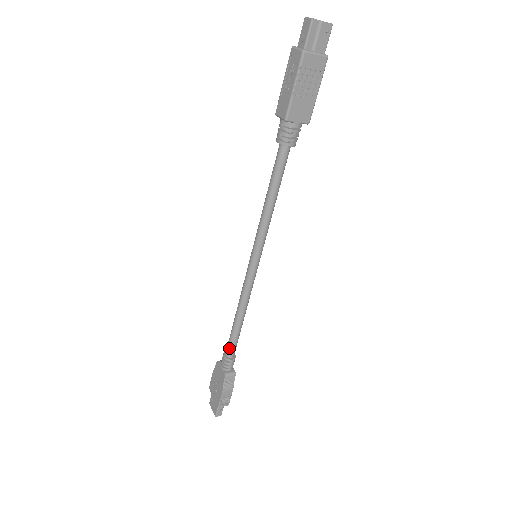
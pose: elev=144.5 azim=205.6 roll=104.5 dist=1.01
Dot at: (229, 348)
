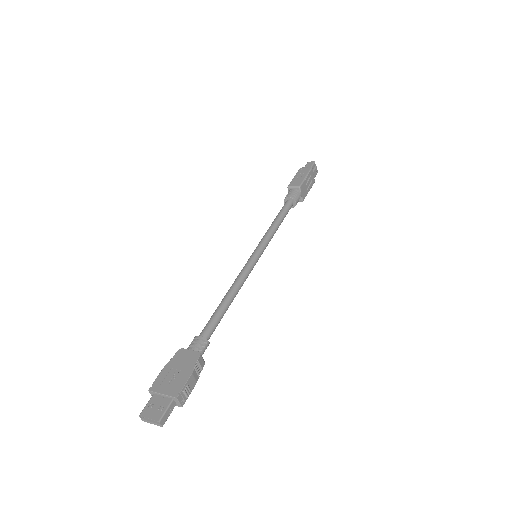
Dot at: (209, 328)
